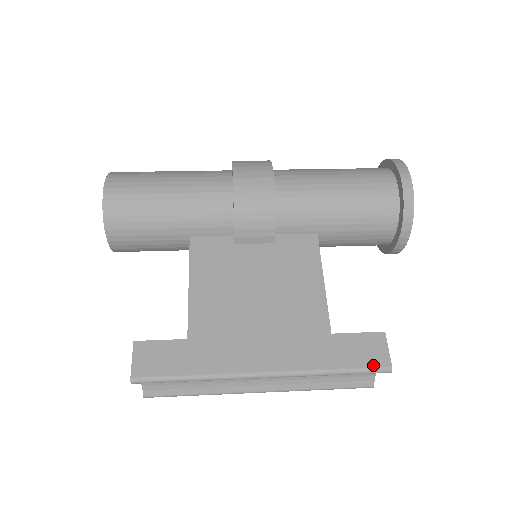
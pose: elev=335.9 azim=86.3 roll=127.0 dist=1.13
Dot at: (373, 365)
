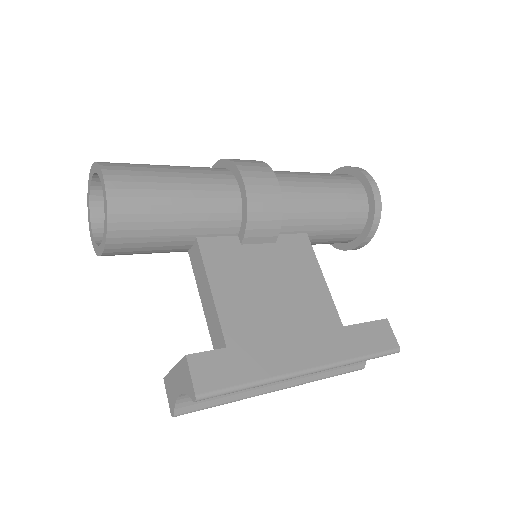
Dot at: (388, 348)
